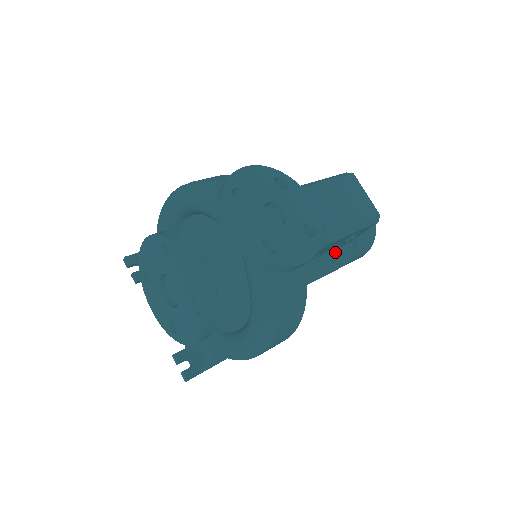
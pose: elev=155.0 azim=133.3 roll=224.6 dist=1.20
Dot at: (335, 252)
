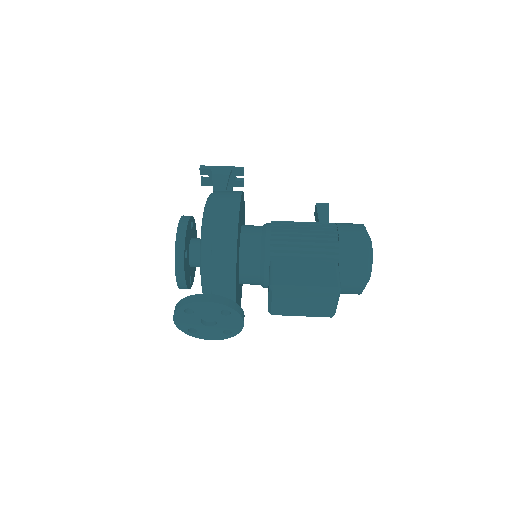
Dot at: occluded
